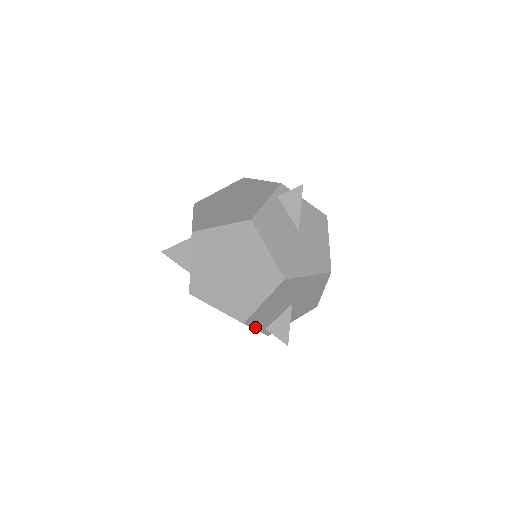
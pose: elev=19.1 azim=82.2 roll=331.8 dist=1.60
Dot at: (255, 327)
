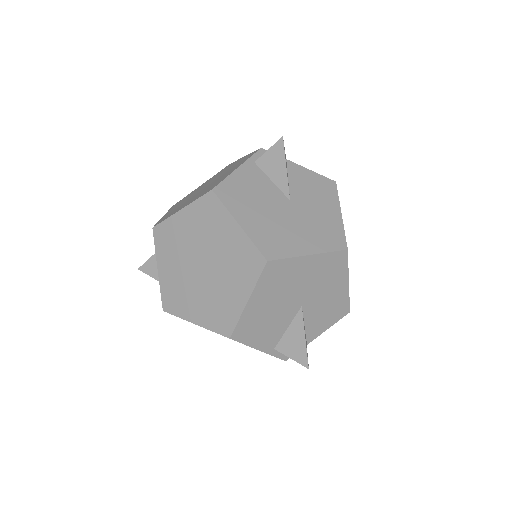
Dot at: (254, 345)
